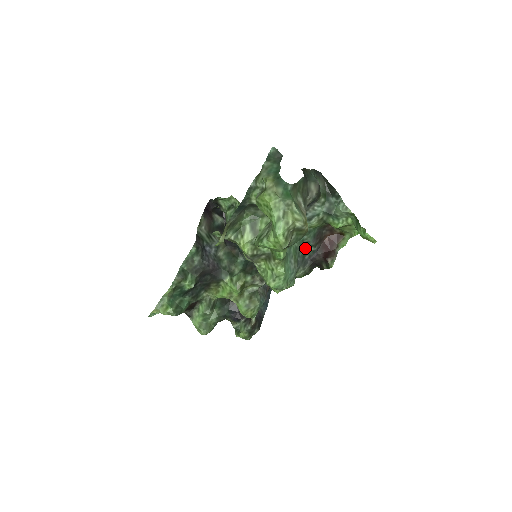
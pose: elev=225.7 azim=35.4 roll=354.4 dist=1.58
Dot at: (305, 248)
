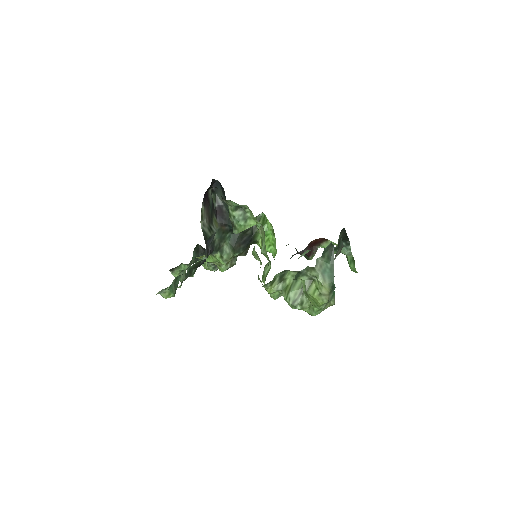
Dot at: occluded
